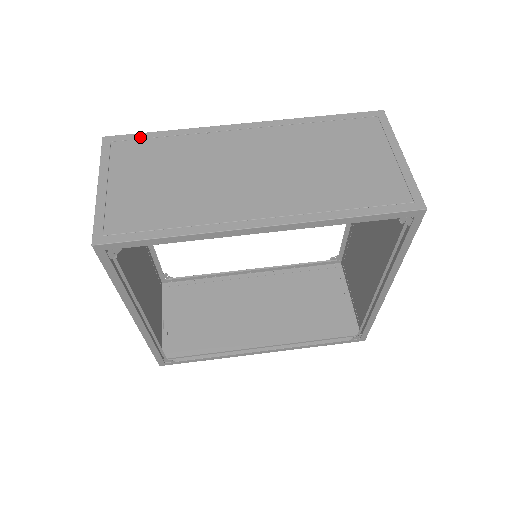
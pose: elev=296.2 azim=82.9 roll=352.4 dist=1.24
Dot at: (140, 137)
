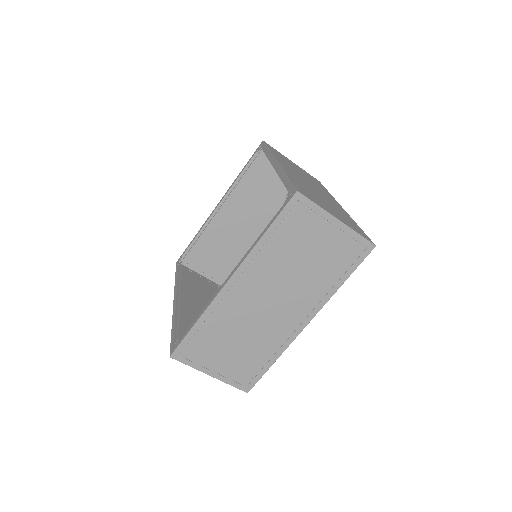
Dot at: (188, 340)
